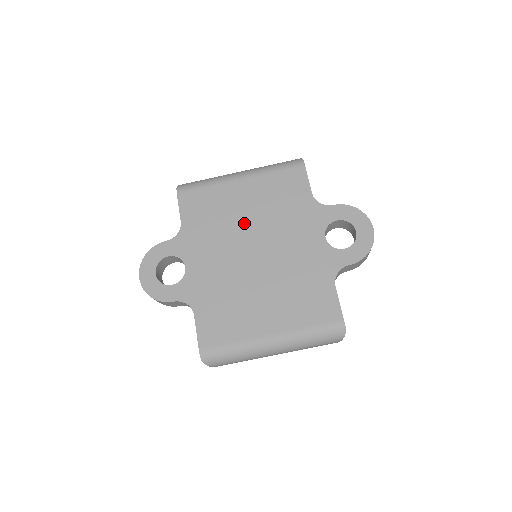
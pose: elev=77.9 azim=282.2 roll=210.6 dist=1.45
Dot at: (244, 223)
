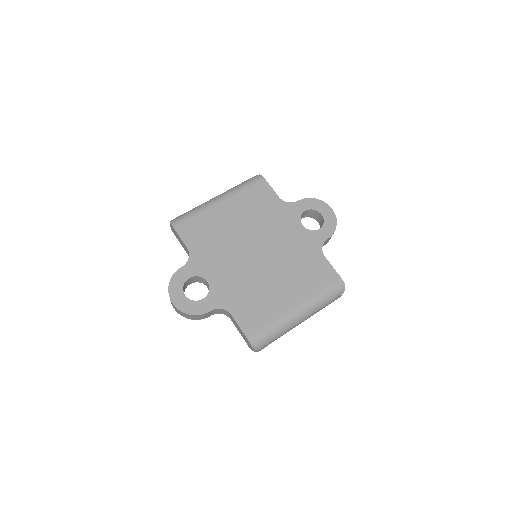
Dot at: (239, 233)
